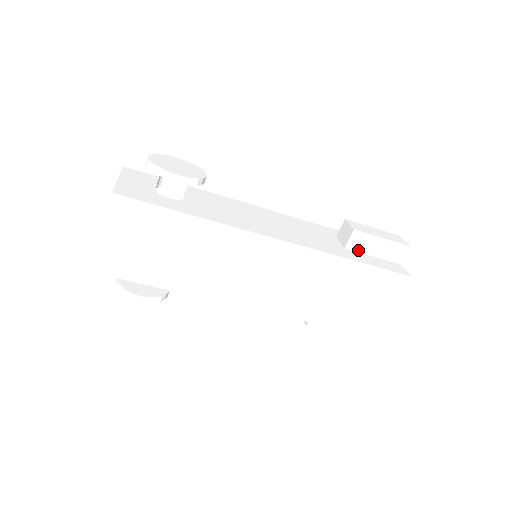
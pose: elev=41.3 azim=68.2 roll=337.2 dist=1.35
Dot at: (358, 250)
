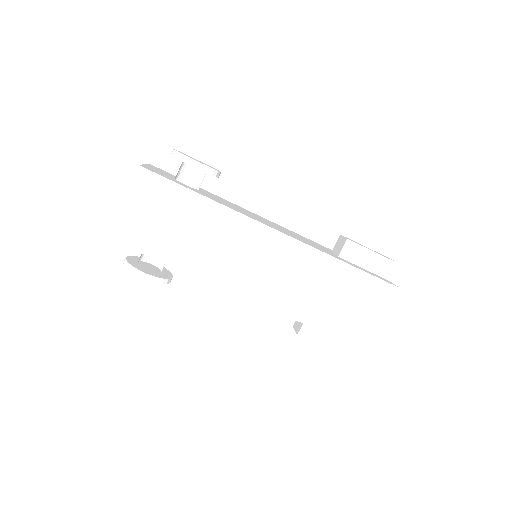
Dot at: (351, 260)
